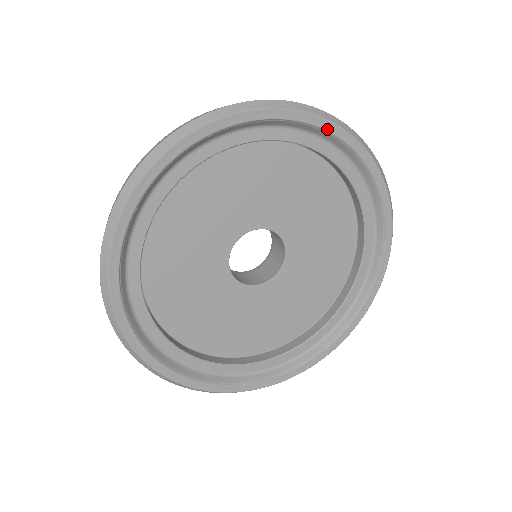
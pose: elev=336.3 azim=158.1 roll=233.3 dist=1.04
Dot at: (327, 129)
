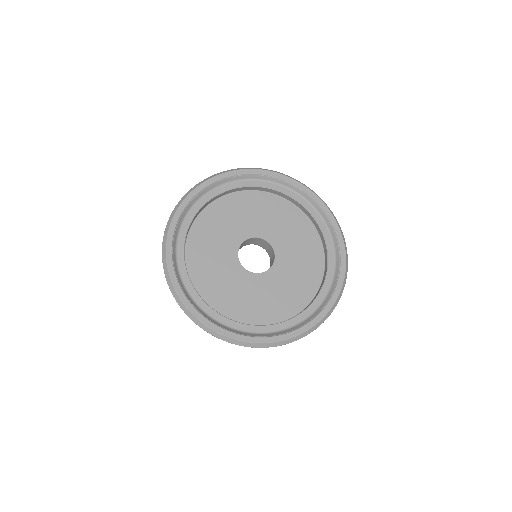
Dot at: (327, 214)
